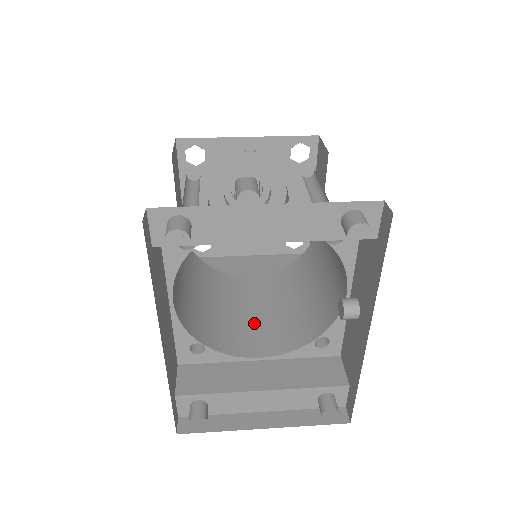
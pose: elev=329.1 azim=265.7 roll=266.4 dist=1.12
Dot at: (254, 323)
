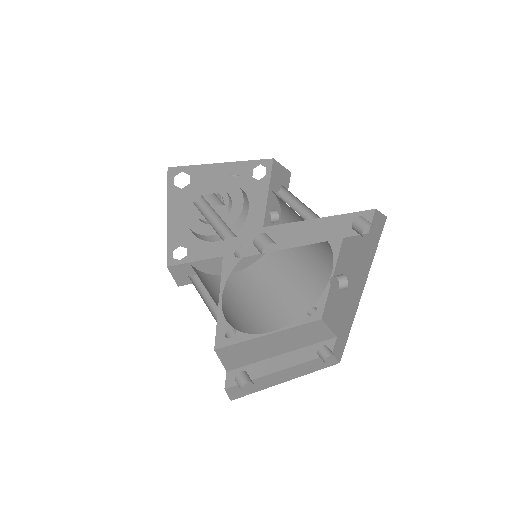
Dot at: (253, 308)
